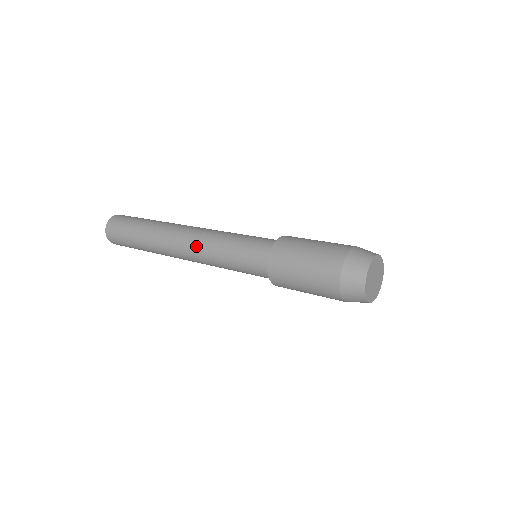
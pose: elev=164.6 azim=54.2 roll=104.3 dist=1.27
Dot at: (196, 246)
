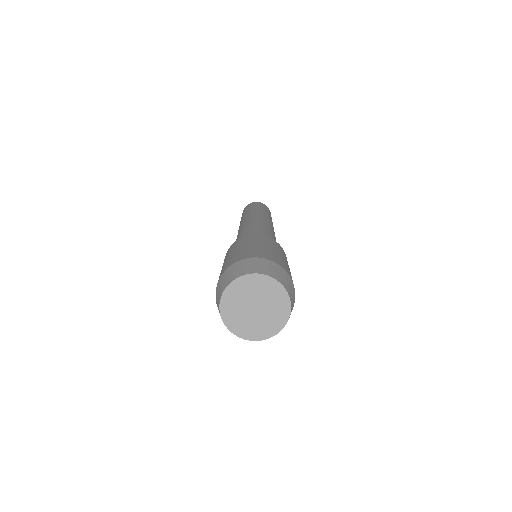
Dot at: occluded
